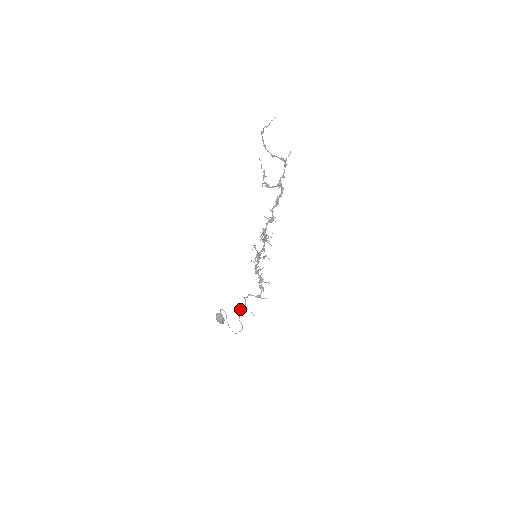
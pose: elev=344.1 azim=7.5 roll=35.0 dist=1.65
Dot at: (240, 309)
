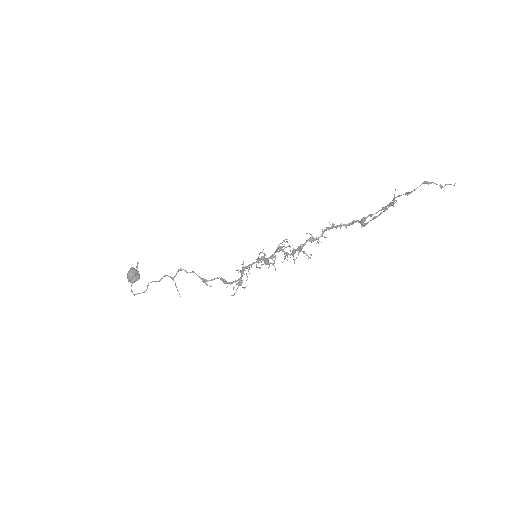
Dot at: (164, 276)
